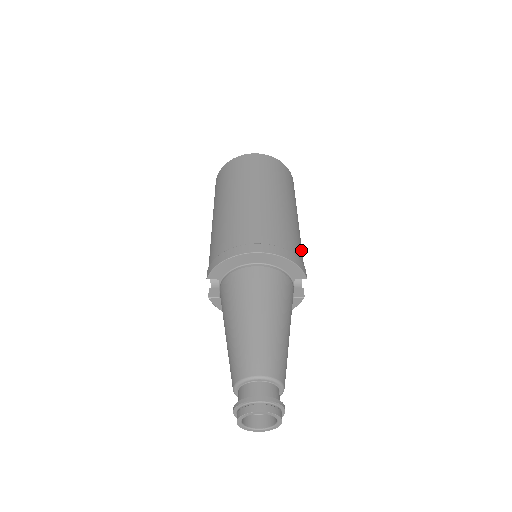
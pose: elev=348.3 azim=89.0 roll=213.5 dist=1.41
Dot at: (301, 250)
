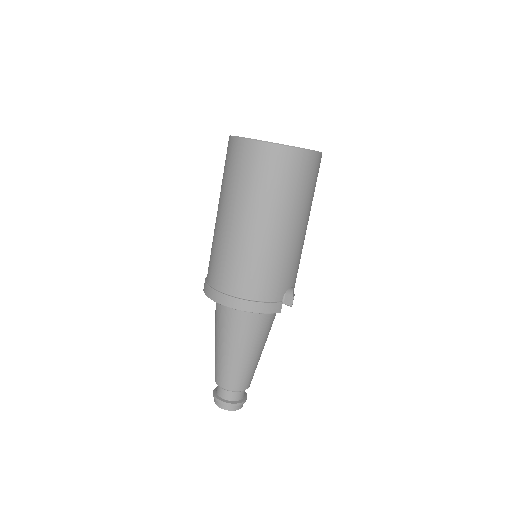
Dot at: (284, 277)
